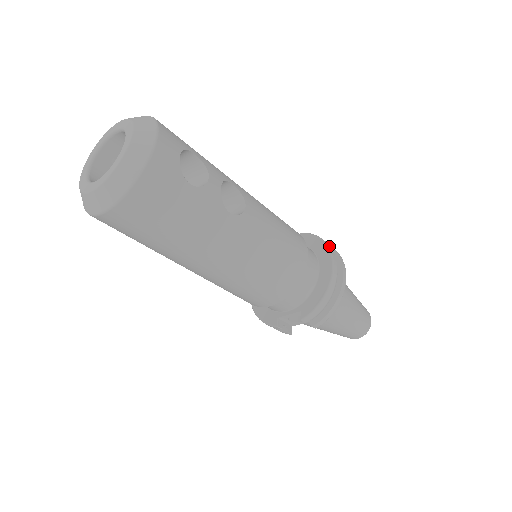
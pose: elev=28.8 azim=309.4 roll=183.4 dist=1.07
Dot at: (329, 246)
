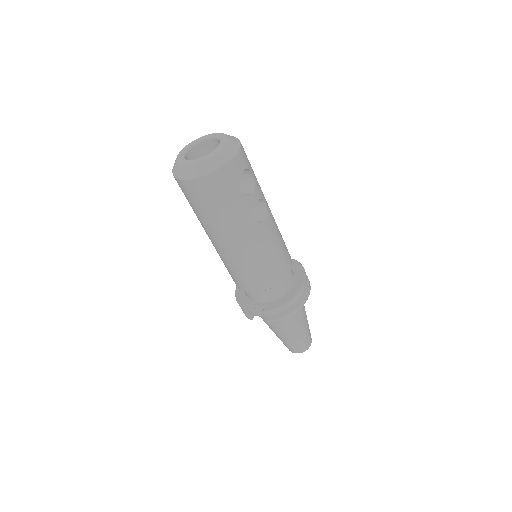
Dot at: (306, 276)
